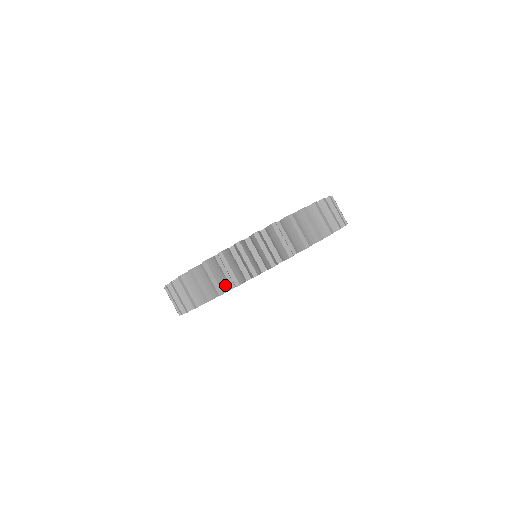
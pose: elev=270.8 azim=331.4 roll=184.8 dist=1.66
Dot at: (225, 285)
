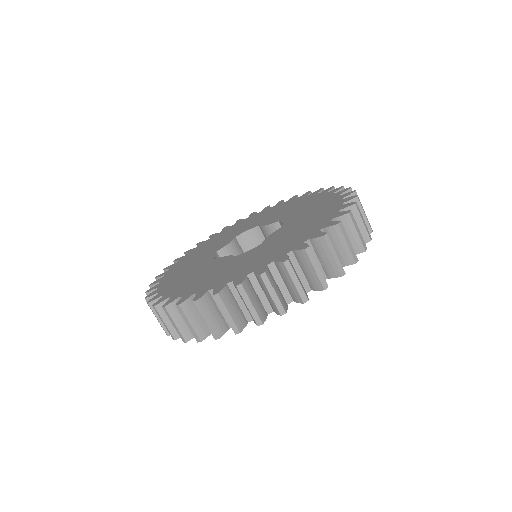
Dot at: (304, 289)
